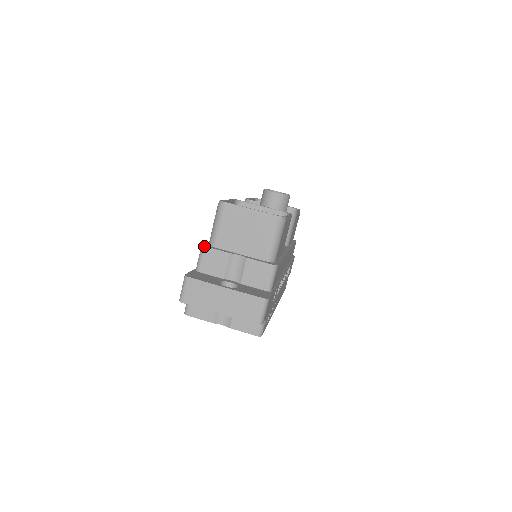
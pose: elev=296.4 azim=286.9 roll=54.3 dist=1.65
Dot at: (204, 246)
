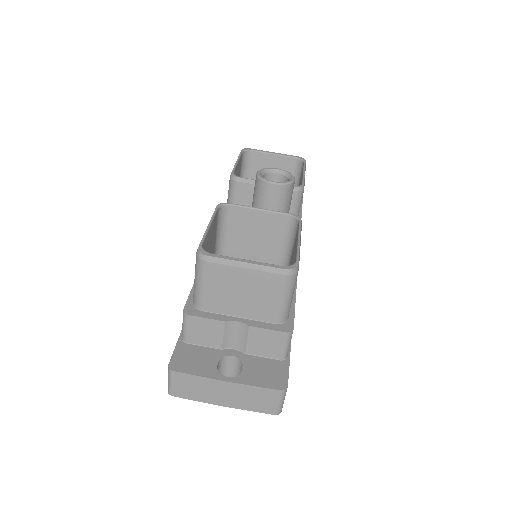
Dot at: (187, 315)
